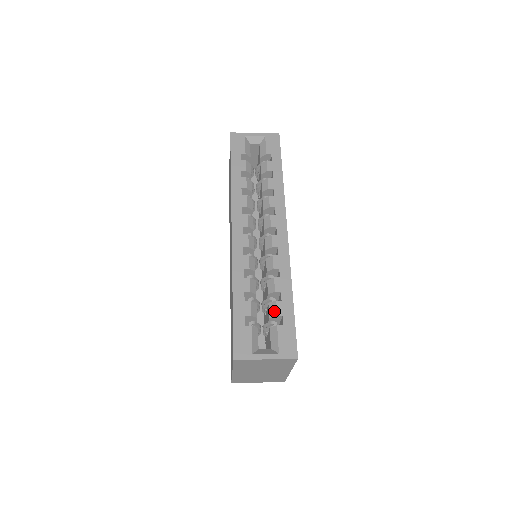
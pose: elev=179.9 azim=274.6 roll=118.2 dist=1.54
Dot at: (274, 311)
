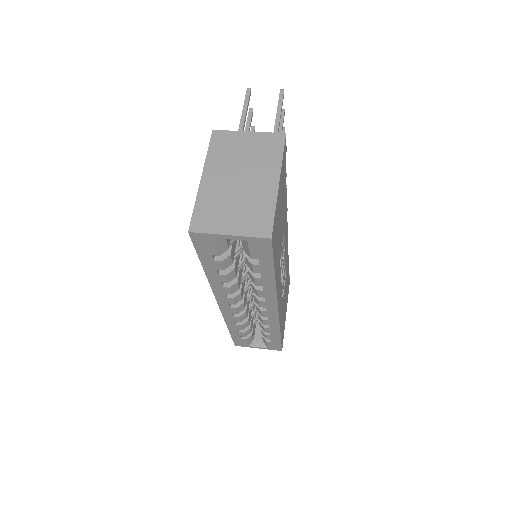
Dot at: (264, 336)
